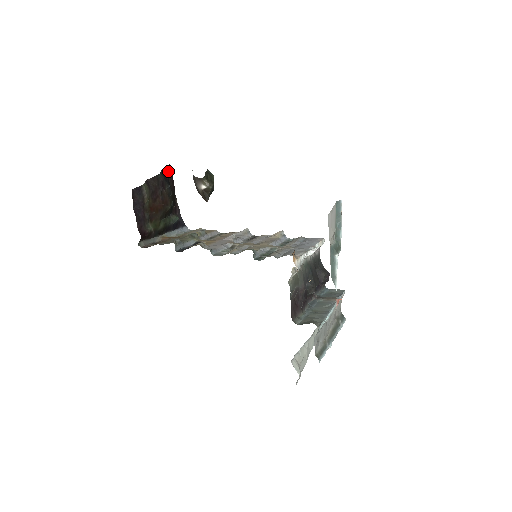
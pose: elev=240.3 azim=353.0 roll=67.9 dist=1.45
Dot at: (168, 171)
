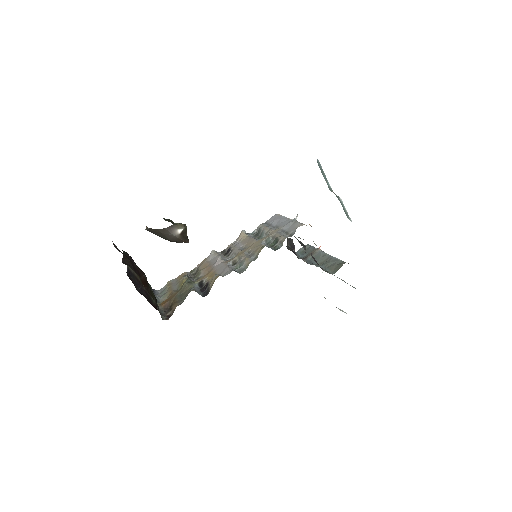
Dot at: (117, 248)
